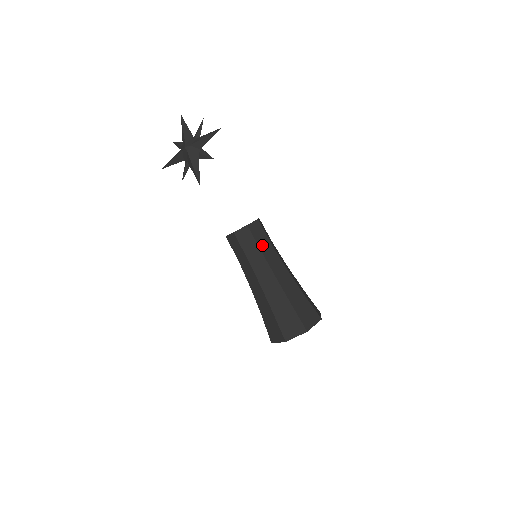
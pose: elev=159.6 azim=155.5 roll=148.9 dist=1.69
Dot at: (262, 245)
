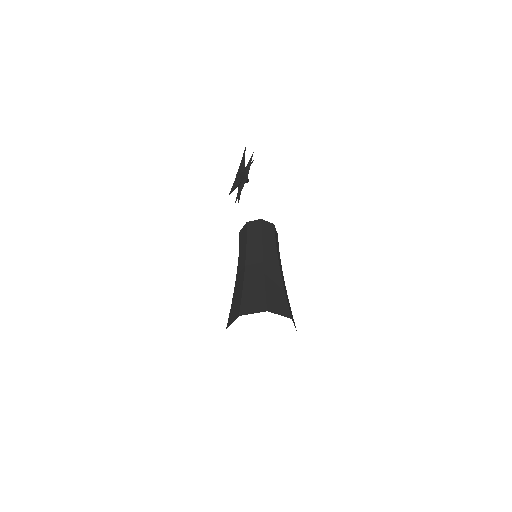
Dot at: (251, 238)
